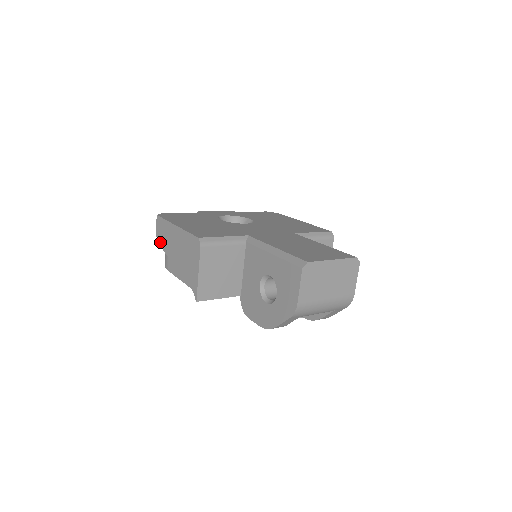
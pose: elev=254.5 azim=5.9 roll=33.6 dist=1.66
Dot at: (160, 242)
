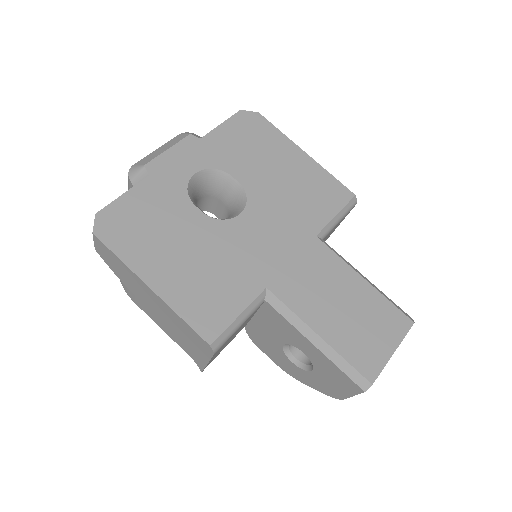
Dot at: (109, 266)
